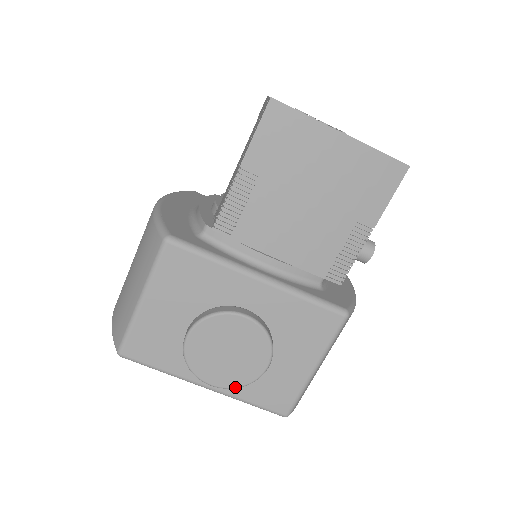
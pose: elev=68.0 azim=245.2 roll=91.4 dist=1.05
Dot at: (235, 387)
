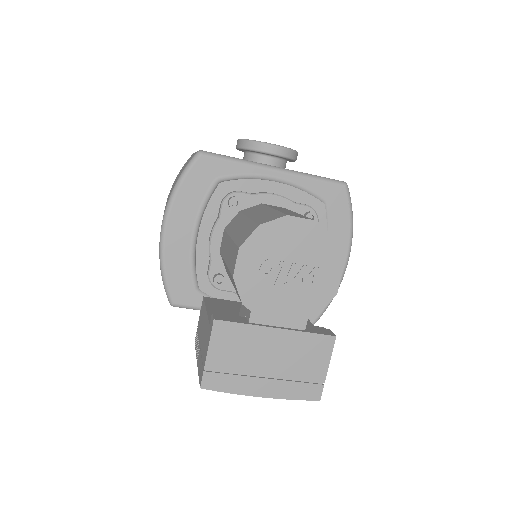
Dot at: occluded
